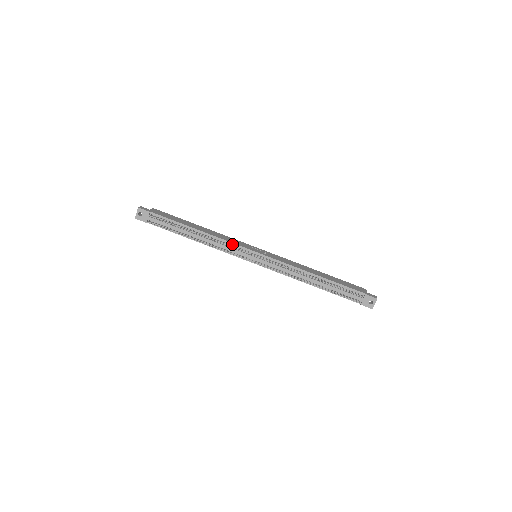
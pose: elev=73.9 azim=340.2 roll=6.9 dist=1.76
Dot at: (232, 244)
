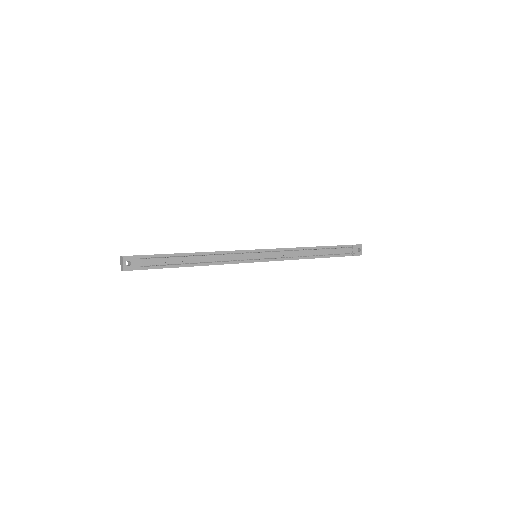
Dot at: (235, 252)
